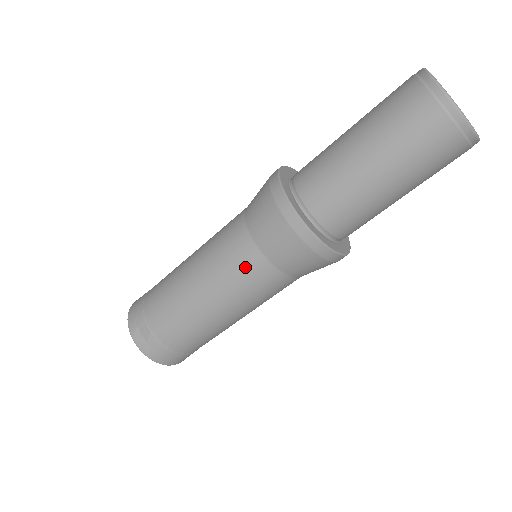
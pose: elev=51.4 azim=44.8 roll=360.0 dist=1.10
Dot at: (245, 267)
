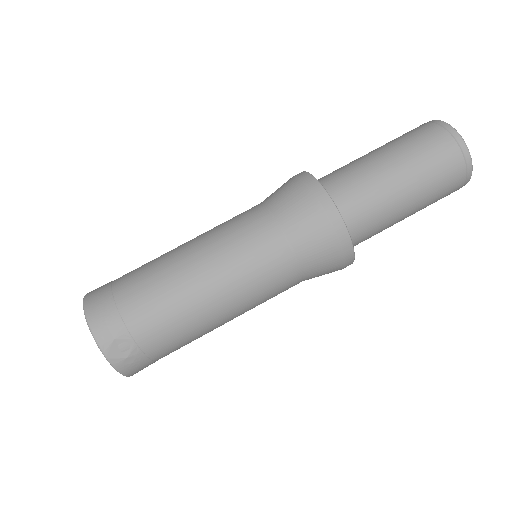
Dot at: (277, 276)
